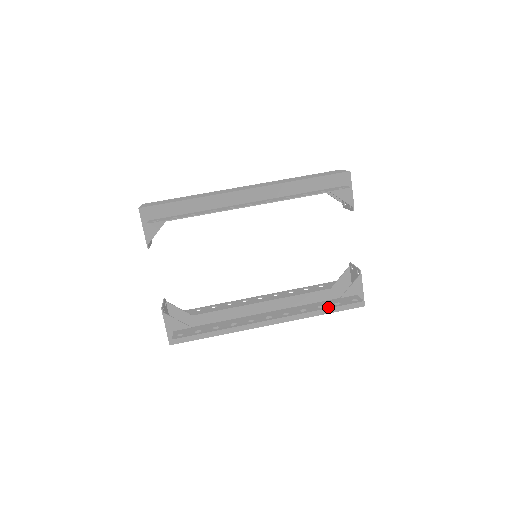
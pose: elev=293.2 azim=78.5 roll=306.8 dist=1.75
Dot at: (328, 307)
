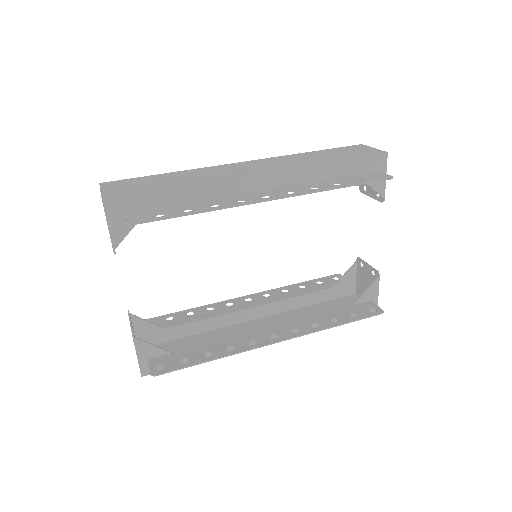
Dot at: (345, 321)
